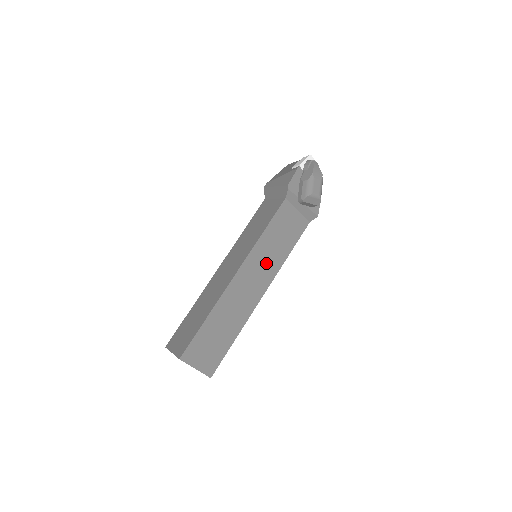
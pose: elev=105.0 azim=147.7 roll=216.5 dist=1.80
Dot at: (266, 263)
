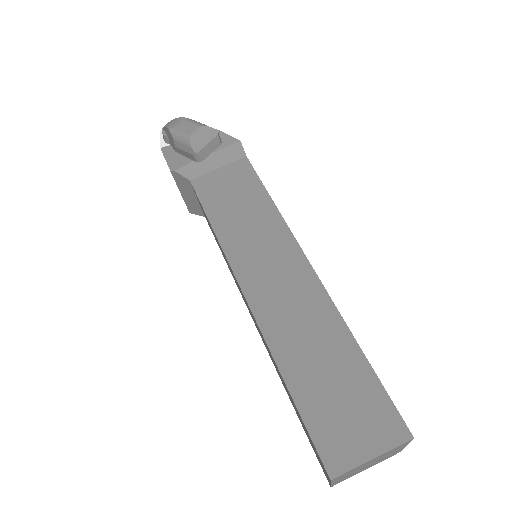
Dot at: (262, 242)
